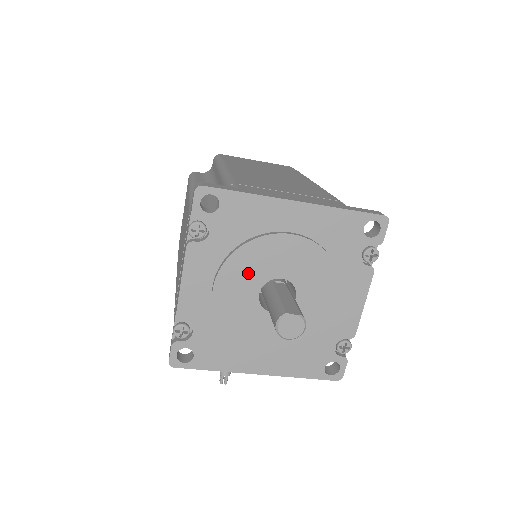
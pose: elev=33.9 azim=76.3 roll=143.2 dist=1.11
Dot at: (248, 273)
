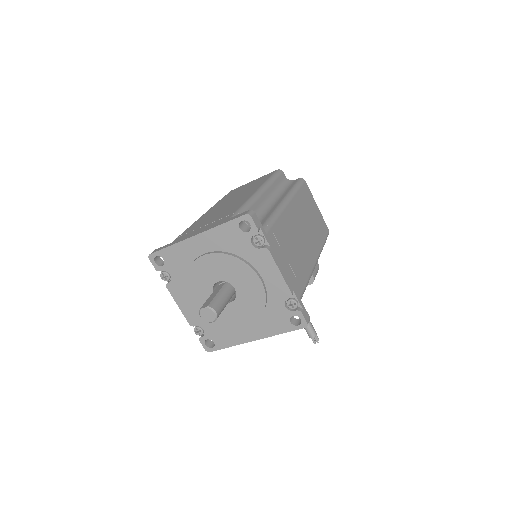
Dot at: (200, 287)
